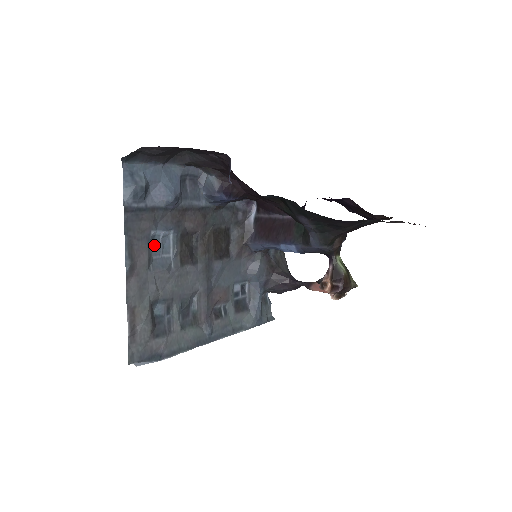
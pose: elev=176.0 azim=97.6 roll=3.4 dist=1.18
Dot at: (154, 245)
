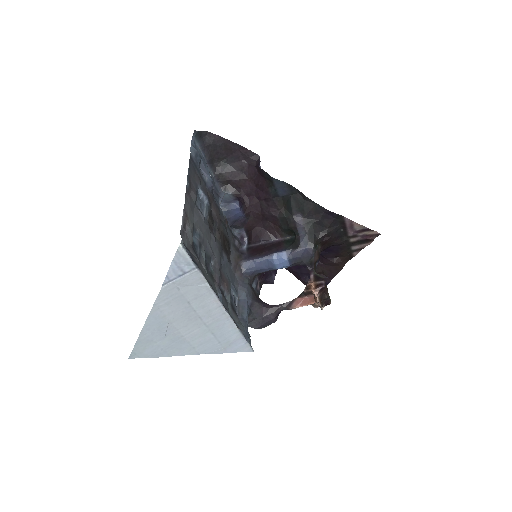
Dot at: (198, 197)
